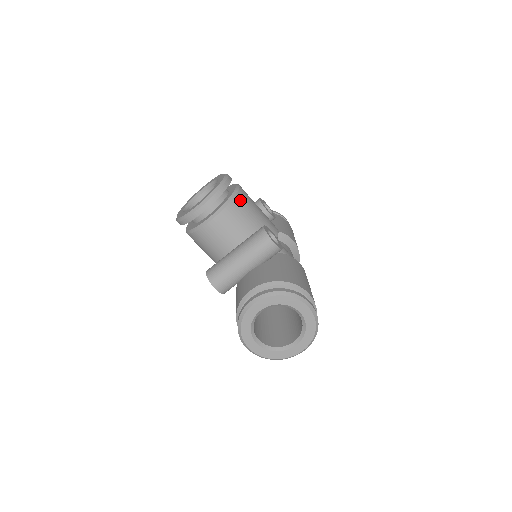
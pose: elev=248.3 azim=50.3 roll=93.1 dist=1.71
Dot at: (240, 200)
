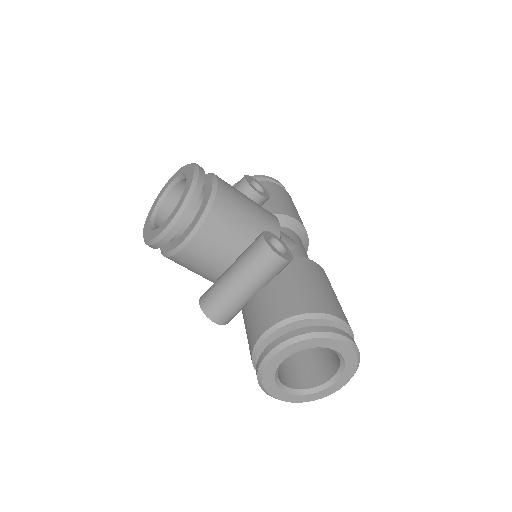
Dot at: (223, 202)
